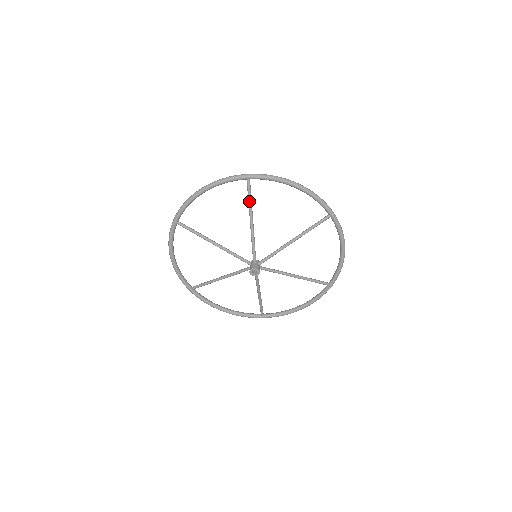
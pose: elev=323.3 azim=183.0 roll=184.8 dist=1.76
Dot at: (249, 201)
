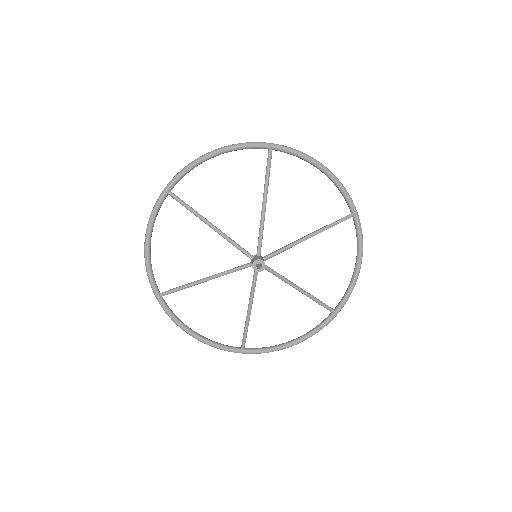
Dot at: (189, 209)
